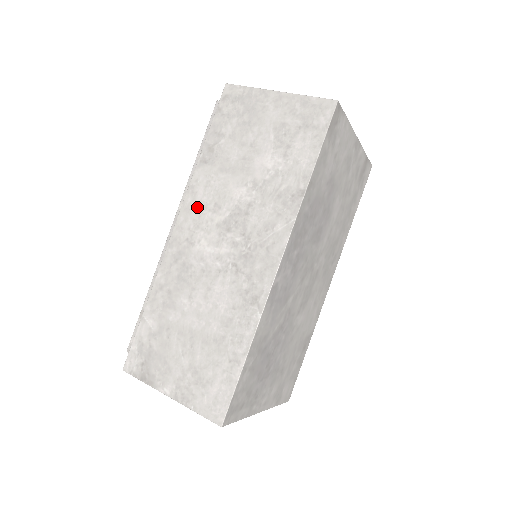
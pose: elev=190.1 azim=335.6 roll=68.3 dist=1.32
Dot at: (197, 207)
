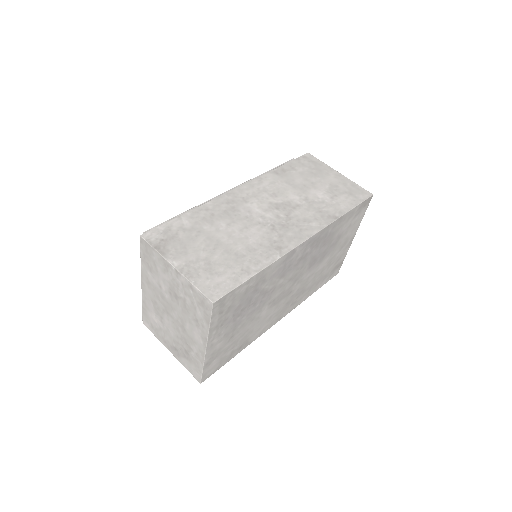
Dot at: (260, 188)
